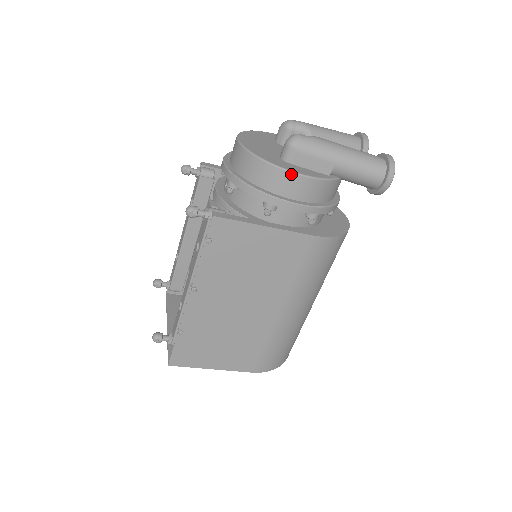
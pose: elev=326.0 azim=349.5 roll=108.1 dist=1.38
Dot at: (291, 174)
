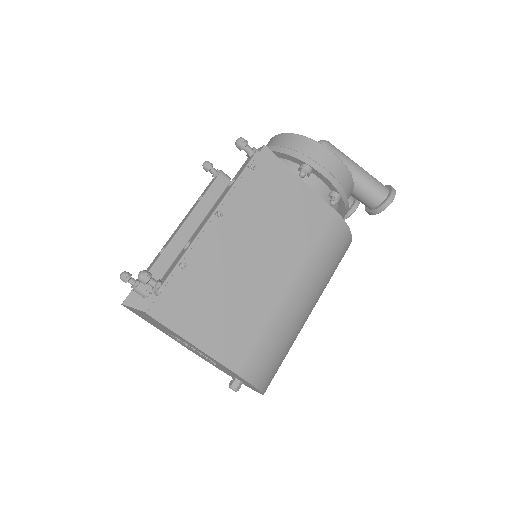
Dot at: (327, 150)
